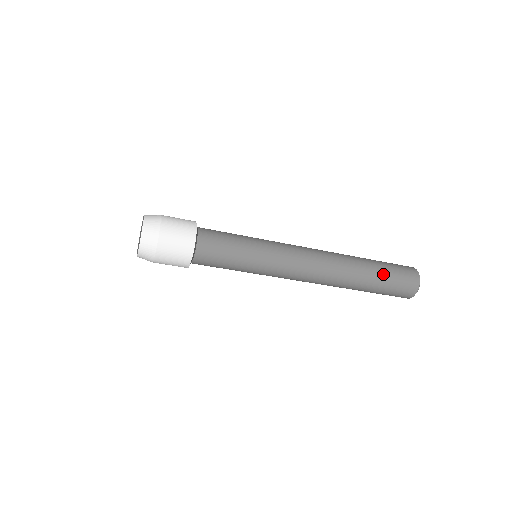
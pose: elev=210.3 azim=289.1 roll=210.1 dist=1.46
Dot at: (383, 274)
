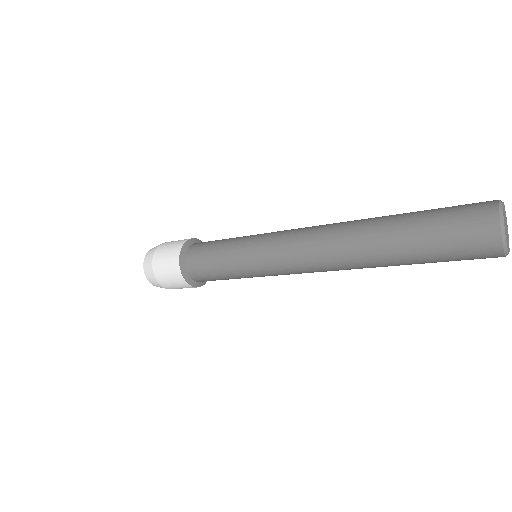
Dot at: (421, 251)
